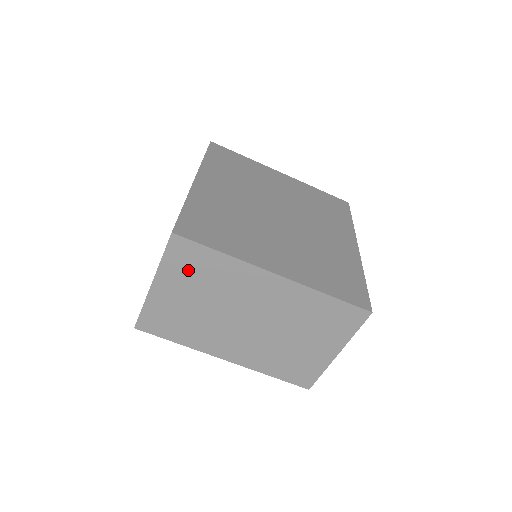
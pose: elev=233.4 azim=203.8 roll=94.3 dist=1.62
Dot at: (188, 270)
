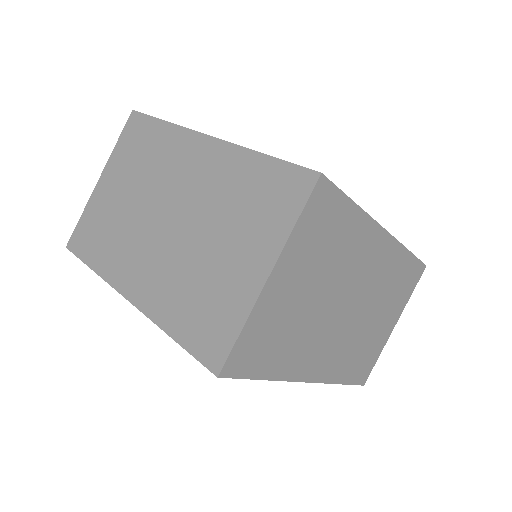
Dot at: (132, 152)
